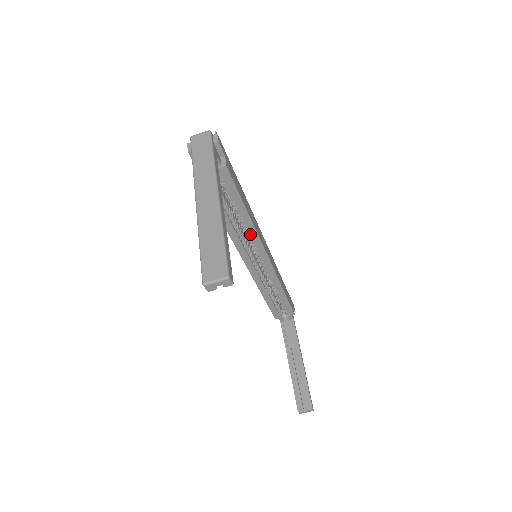
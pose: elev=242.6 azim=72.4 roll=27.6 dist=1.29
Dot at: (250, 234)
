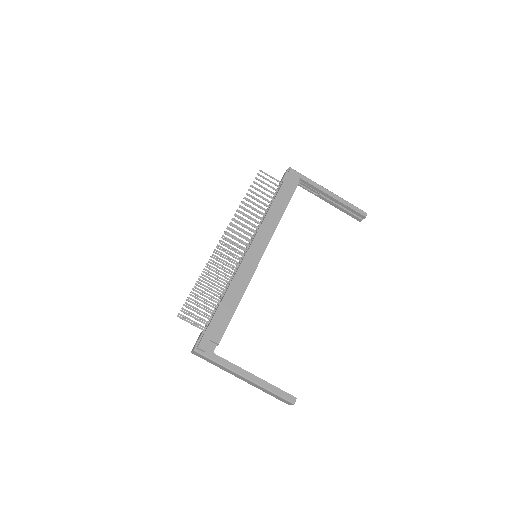
Dot at: occluded
